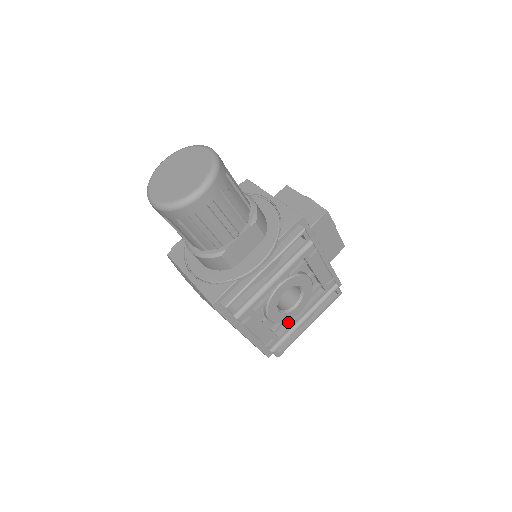
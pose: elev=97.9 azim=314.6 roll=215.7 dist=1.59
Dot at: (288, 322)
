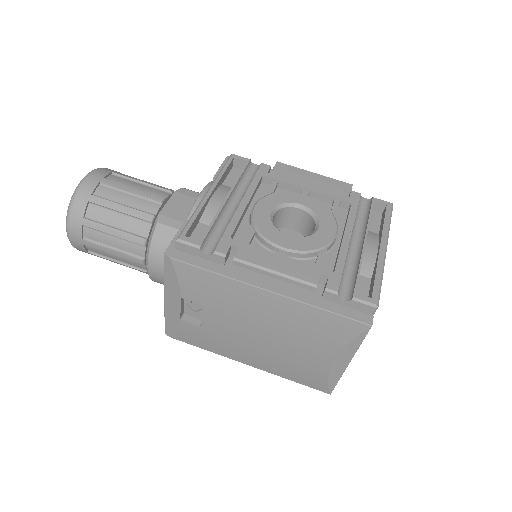
Dot at: (336, 256)
